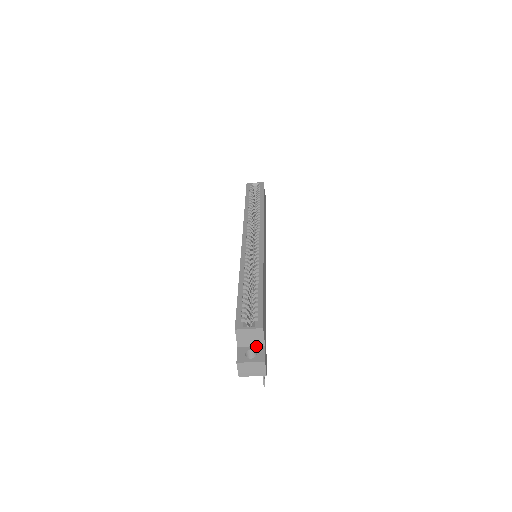
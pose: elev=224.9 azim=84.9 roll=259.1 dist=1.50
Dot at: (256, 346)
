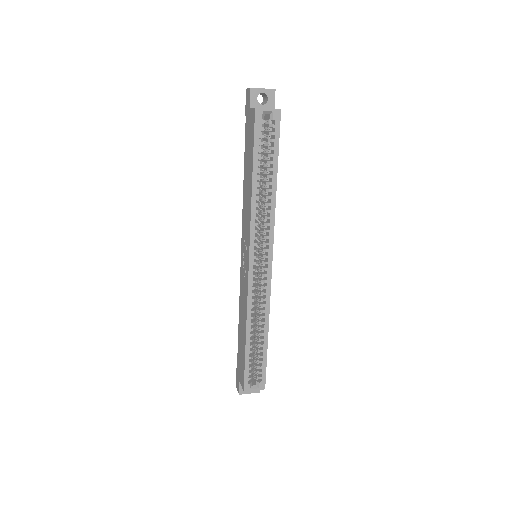
Dot at: occluded
